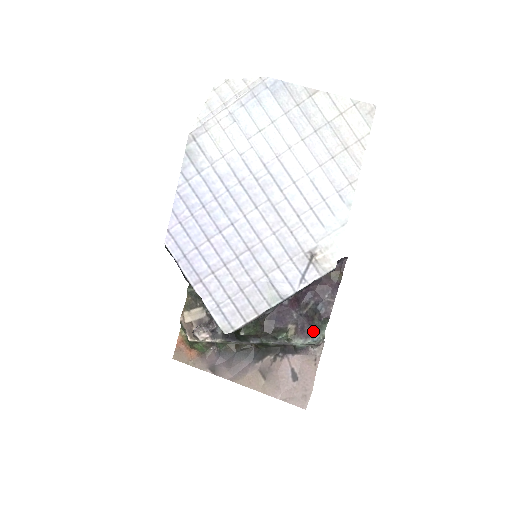
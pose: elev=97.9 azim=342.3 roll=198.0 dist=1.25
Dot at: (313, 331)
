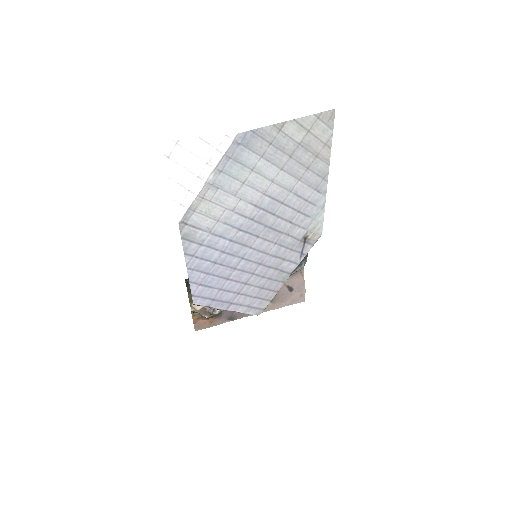
Dot at: occluded
